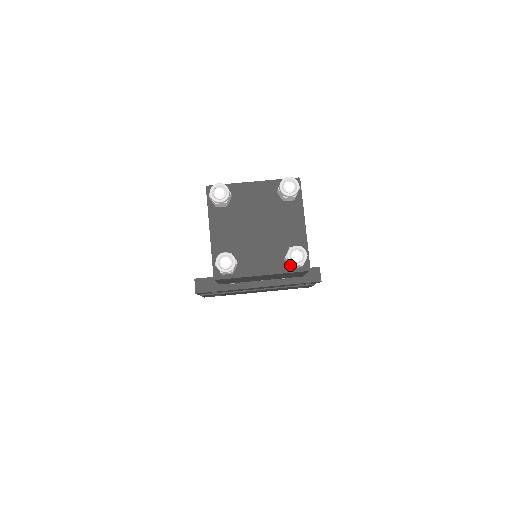
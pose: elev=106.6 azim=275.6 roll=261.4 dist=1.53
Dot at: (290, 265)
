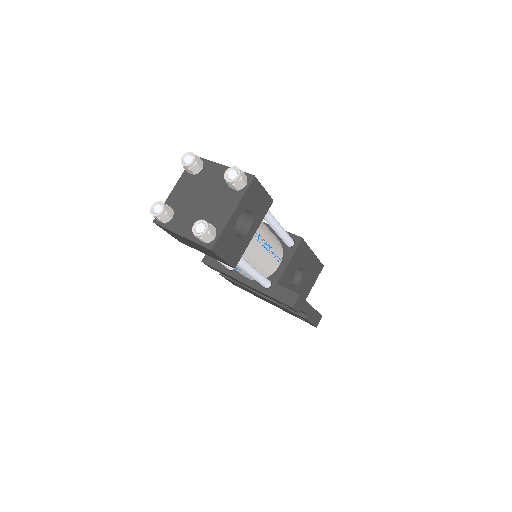
Dot at: occluded
